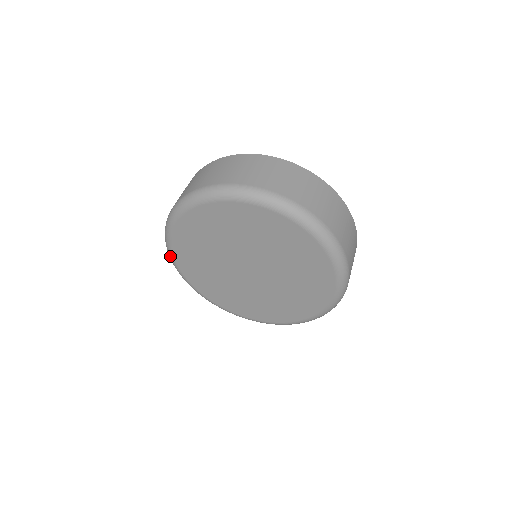
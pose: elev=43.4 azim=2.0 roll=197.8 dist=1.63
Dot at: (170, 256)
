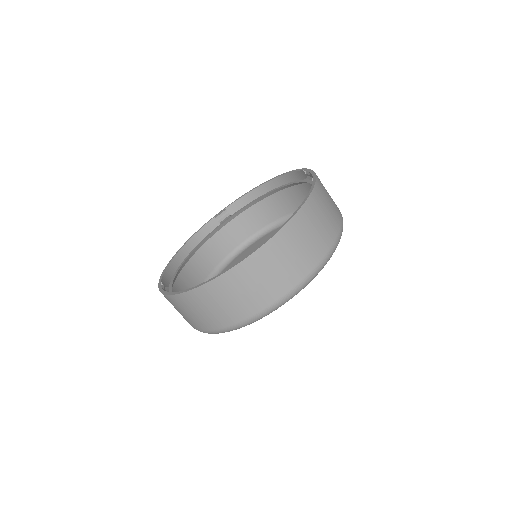
Dot at: occluded
